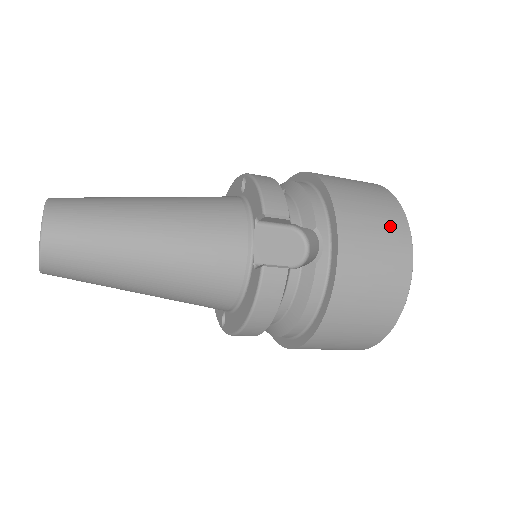
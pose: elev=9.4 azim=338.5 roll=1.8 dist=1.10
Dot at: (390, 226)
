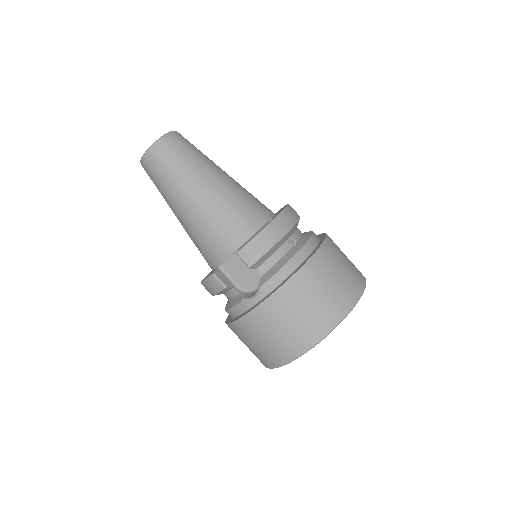
Dot at: (302, 332)
